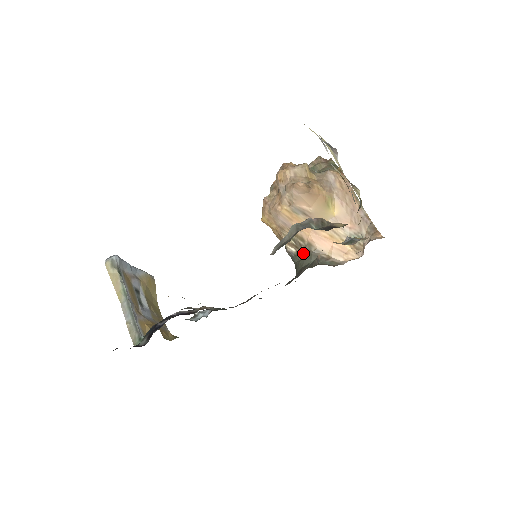
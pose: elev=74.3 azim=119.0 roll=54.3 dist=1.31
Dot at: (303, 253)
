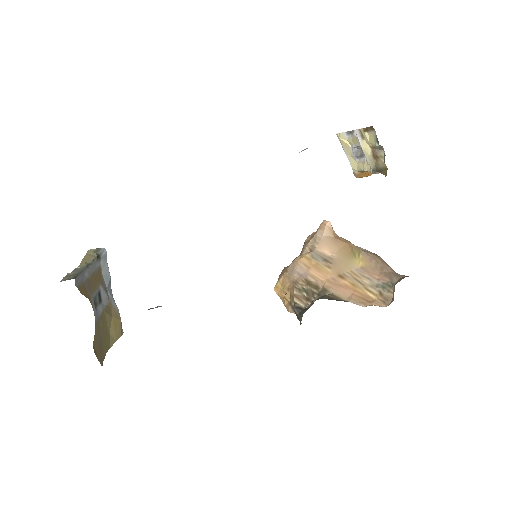
Dot at: (314, 301)
